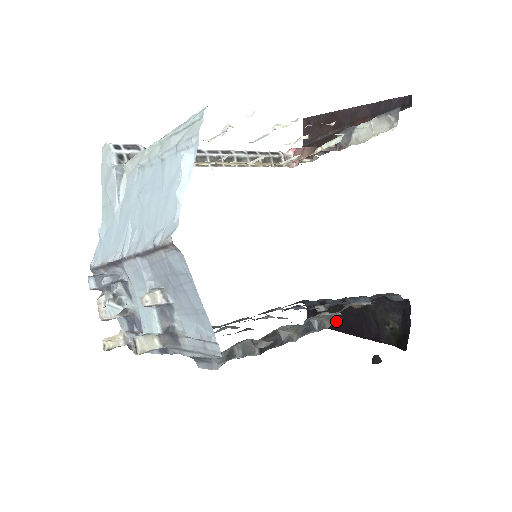
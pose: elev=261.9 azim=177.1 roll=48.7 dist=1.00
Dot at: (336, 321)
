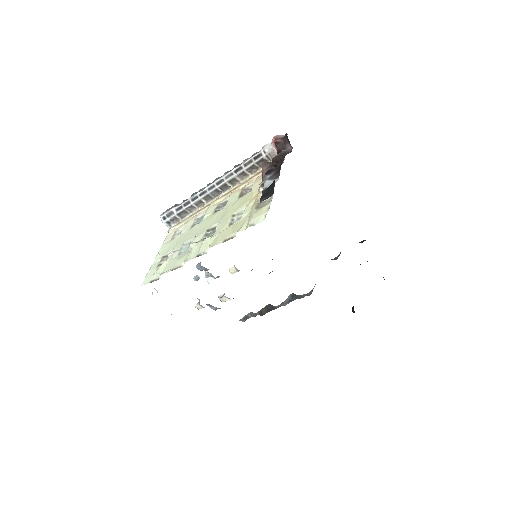
Dot at: occluded
